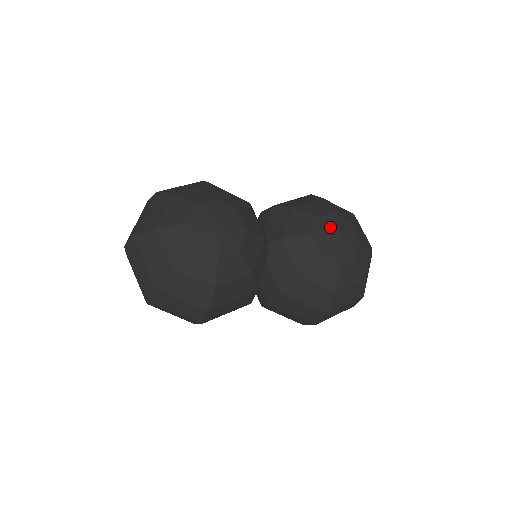
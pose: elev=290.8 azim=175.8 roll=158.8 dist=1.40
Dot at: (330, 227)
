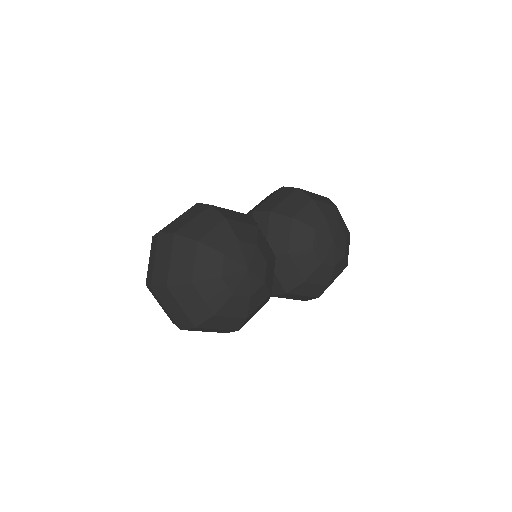
Dot at: (326, 236)
